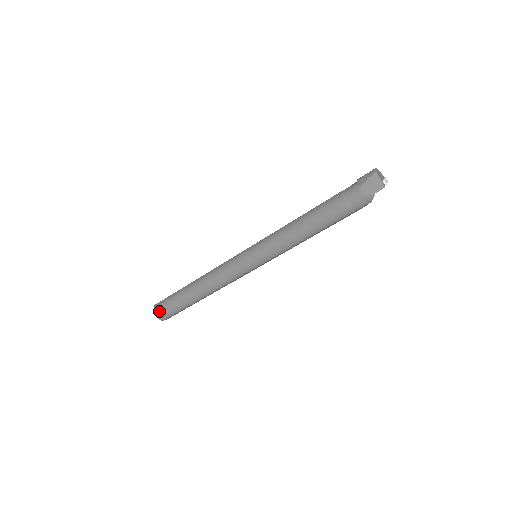
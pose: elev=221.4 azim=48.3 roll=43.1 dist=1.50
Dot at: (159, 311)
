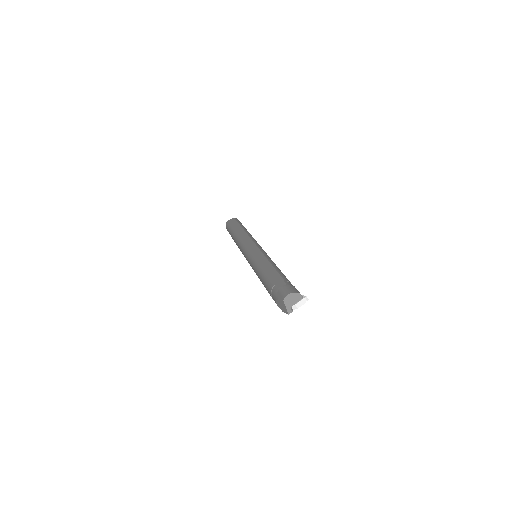
Dot at: occluded
